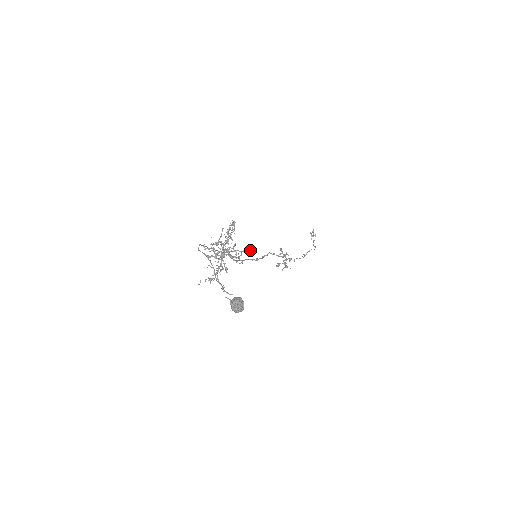
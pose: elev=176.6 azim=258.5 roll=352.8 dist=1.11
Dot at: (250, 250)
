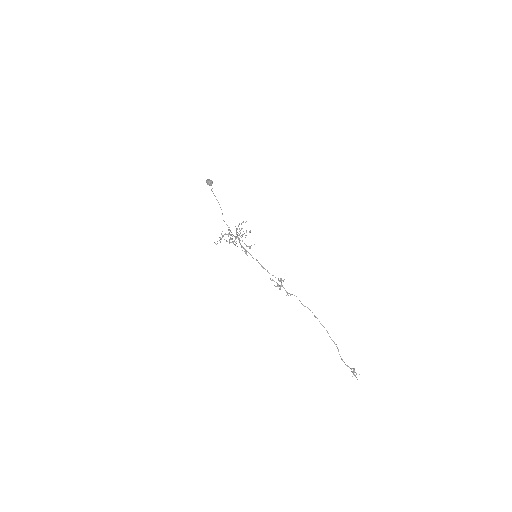
Dot at: occluded
